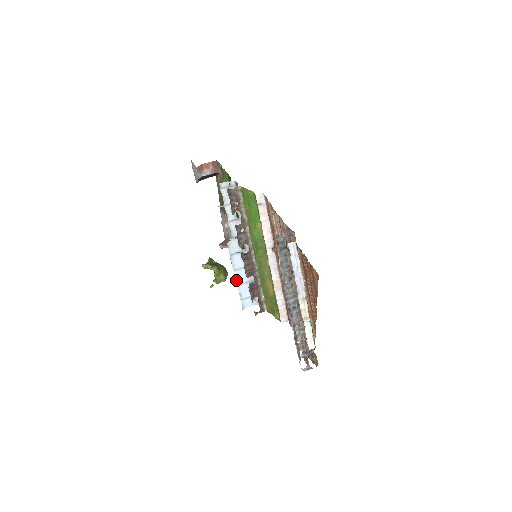
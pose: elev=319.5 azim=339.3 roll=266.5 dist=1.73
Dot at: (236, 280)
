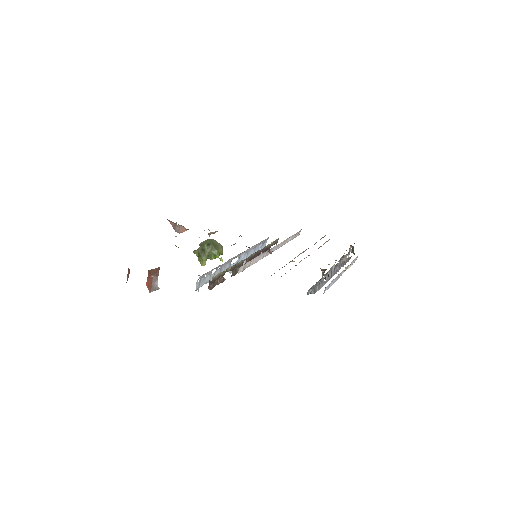
Dot at: occluded
